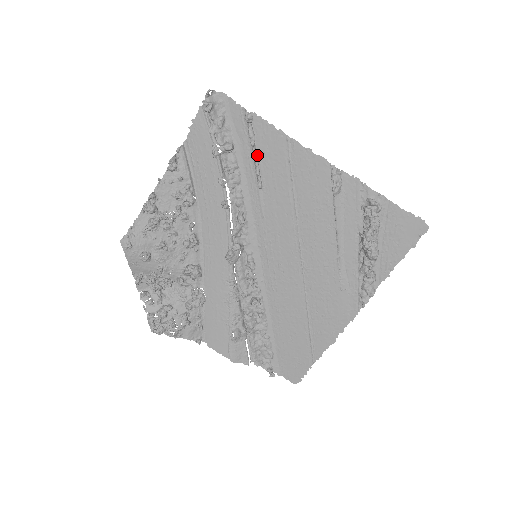
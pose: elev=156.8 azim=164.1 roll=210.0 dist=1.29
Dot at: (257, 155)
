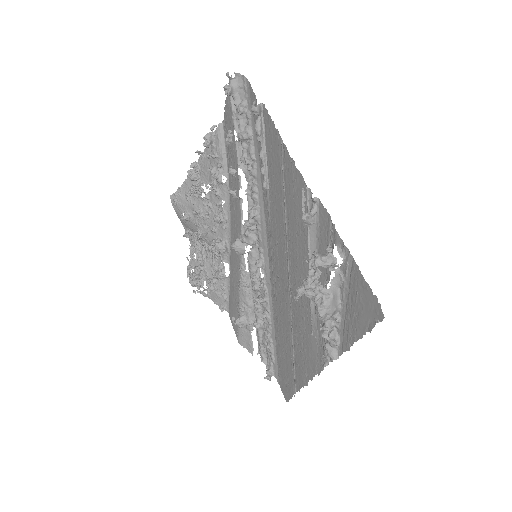
Dot at: (266, 152)
